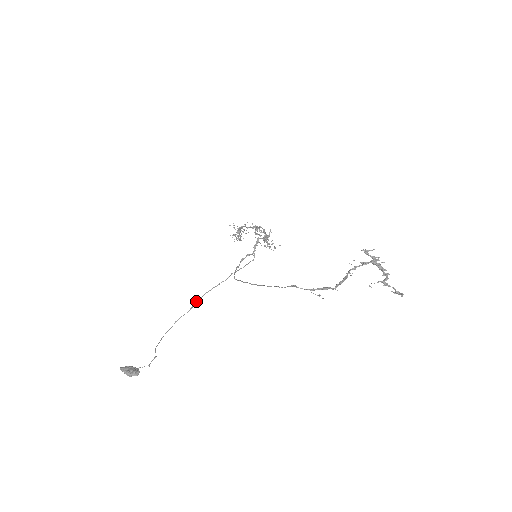
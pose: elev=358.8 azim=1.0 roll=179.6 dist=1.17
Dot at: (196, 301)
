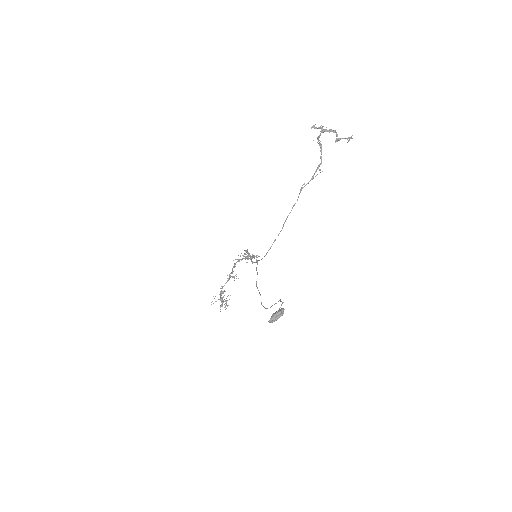
Dot at: occluded
